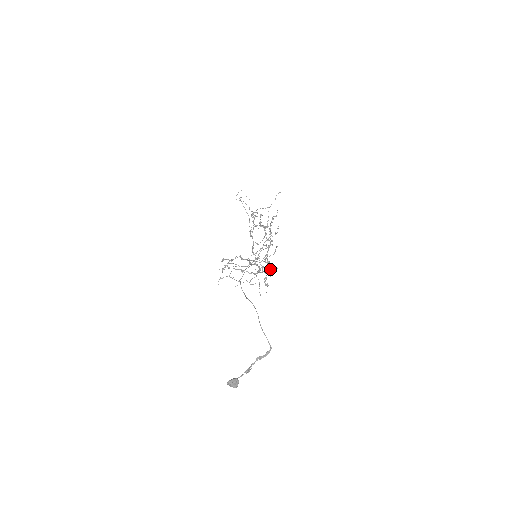
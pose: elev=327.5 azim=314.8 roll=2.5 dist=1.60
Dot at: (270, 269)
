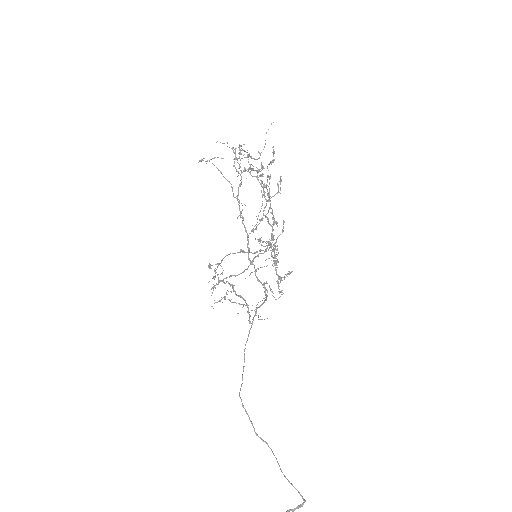
Dot at: (281, 279)
